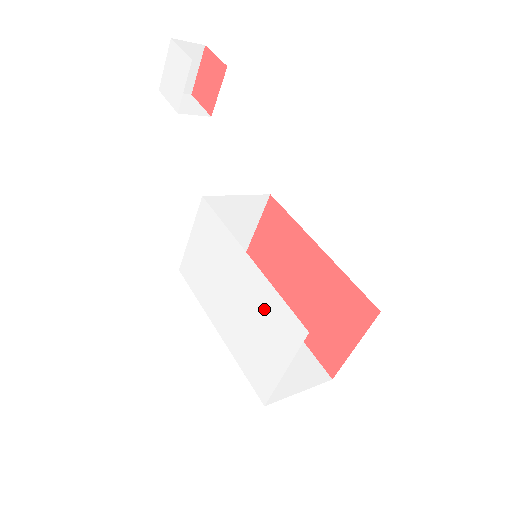
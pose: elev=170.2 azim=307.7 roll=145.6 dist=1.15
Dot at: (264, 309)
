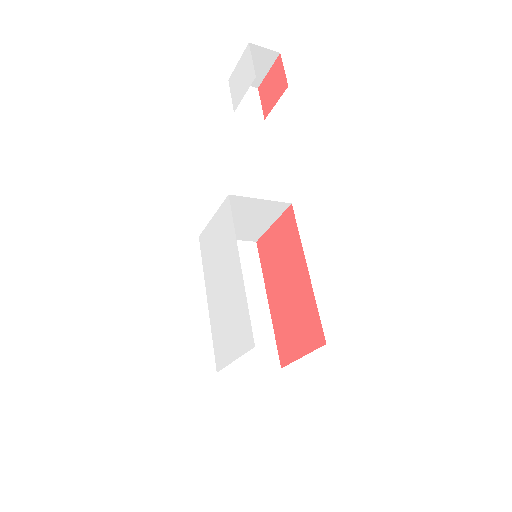
Dot at: (237, 309)
